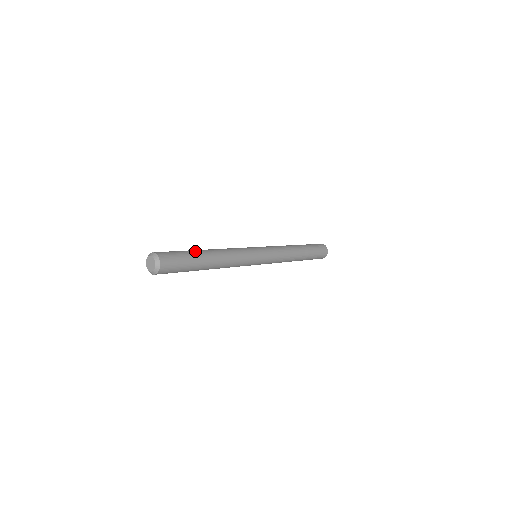
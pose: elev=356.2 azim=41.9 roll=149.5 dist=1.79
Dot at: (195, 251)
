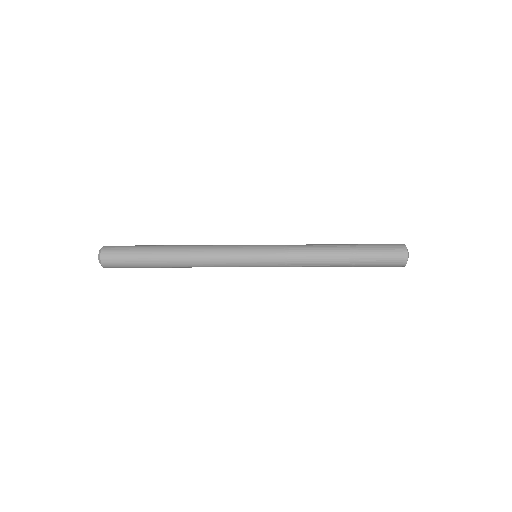
Dot at: (151, 253)
